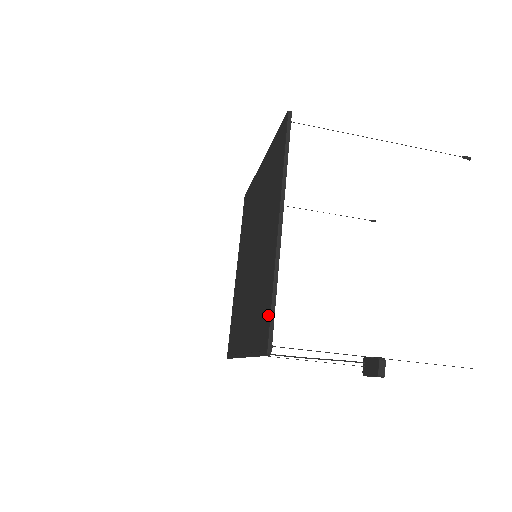
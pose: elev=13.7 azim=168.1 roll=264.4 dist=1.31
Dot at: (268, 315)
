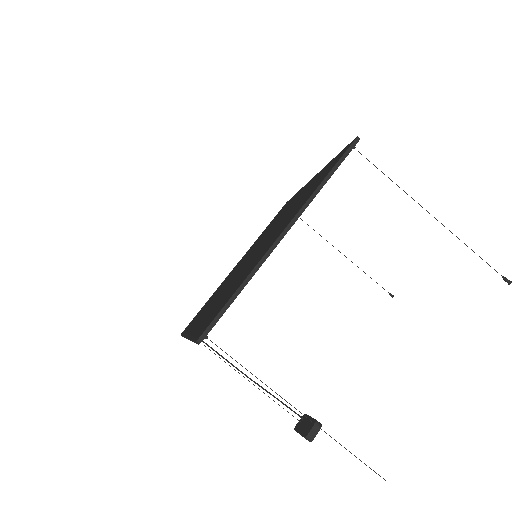
Dot at: (222, 307)
